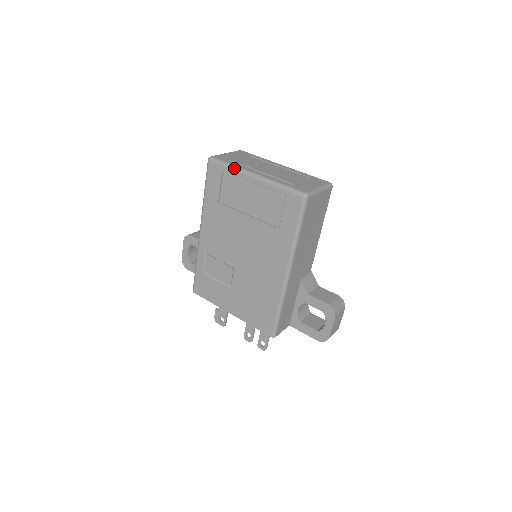
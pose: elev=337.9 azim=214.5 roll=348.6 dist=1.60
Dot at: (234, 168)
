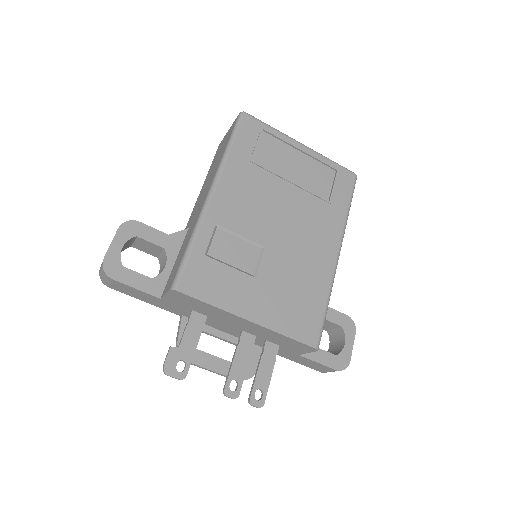
Dot at: (278, 130)
